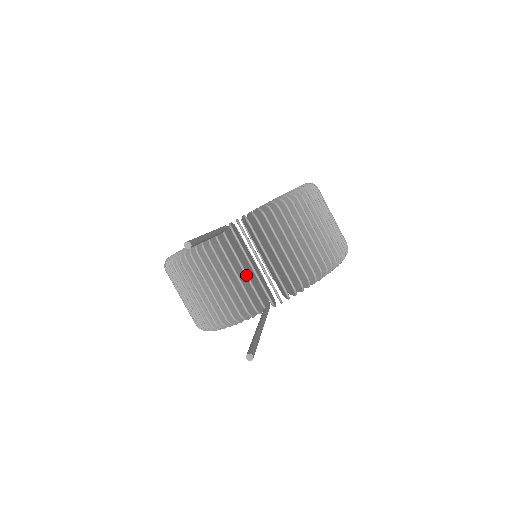
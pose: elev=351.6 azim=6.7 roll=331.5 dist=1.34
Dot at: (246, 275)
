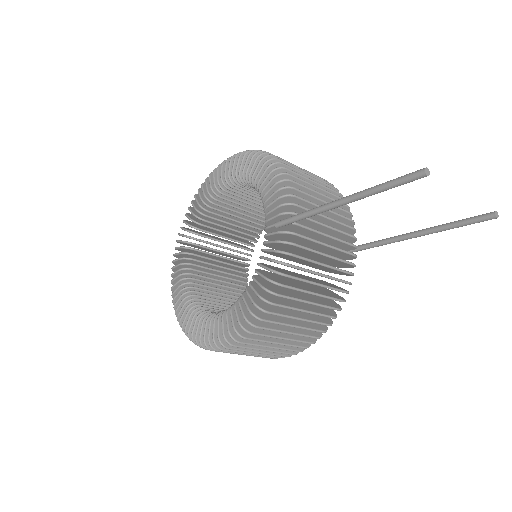
Dot at: (331, 237)
